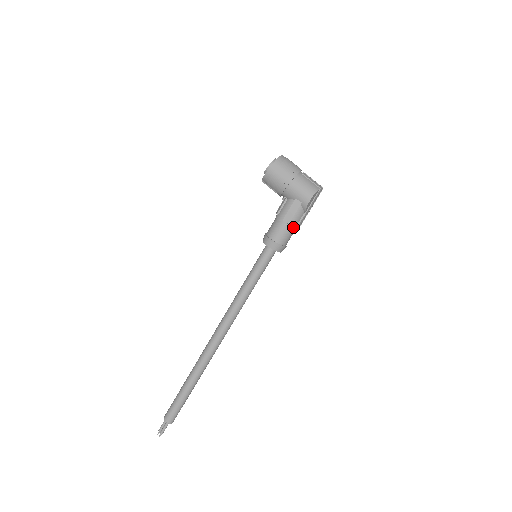
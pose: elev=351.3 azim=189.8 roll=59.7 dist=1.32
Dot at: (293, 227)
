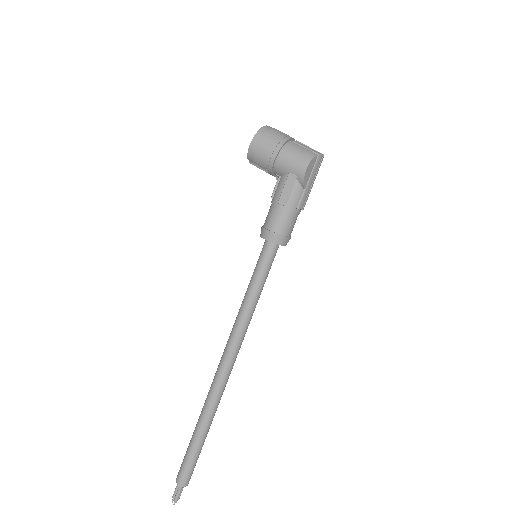
Dot at: (292, 210)
